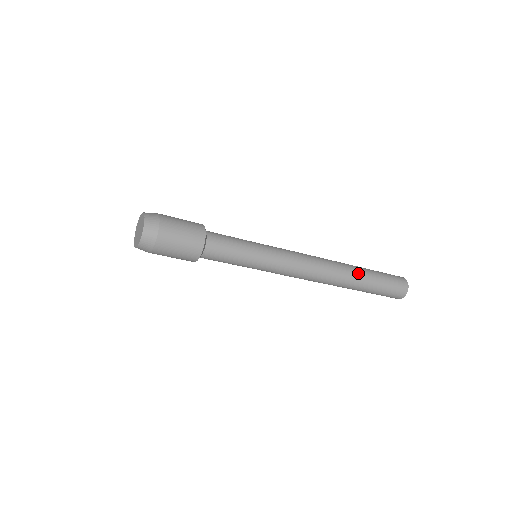
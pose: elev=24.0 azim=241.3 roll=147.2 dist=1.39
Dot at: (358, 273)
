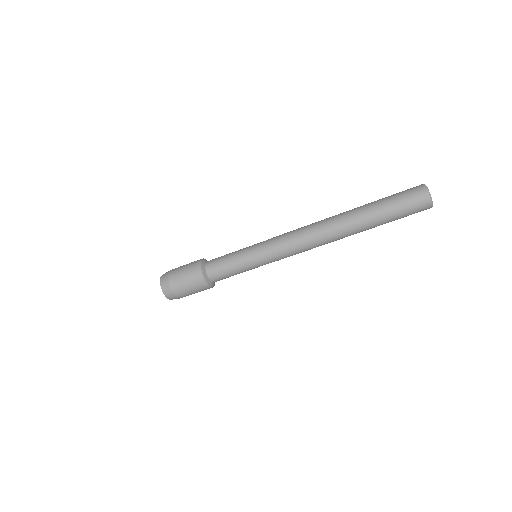
Dot at: (353, 209)
